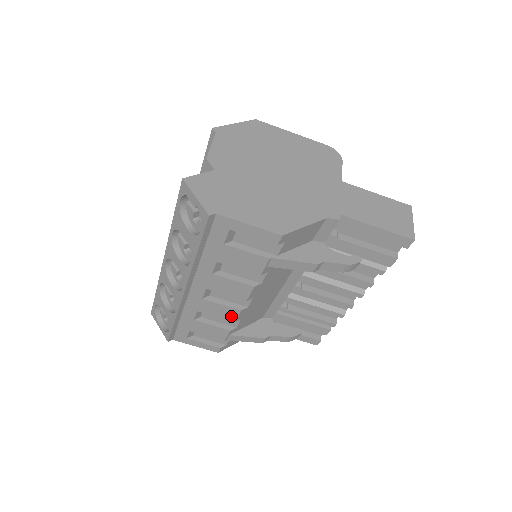
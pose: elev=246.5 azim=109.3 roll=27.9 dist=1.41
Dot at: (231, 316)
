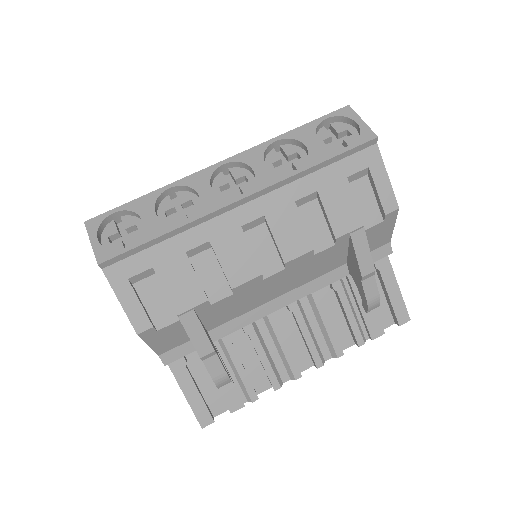
Dot at: (240, 276)
